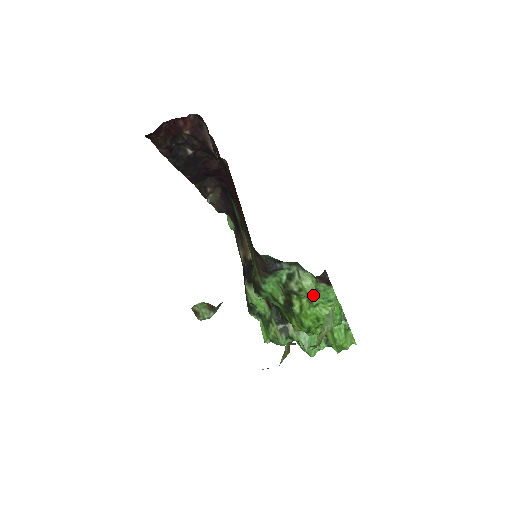
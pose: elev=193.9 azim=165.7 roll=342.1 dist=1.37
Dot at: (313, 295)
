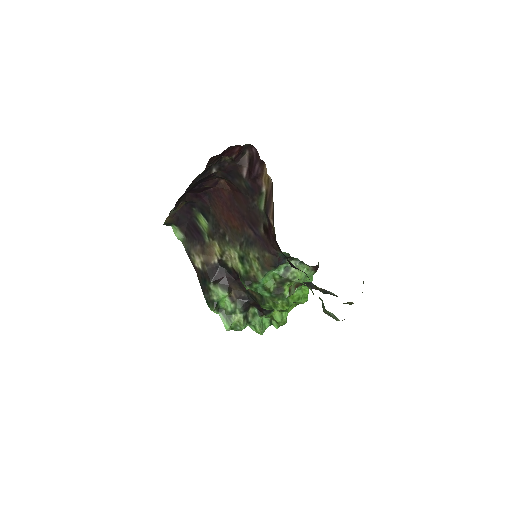
Dot at: (303, 280)
